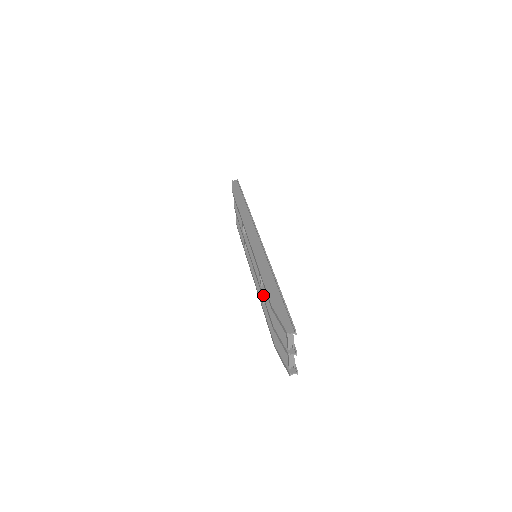
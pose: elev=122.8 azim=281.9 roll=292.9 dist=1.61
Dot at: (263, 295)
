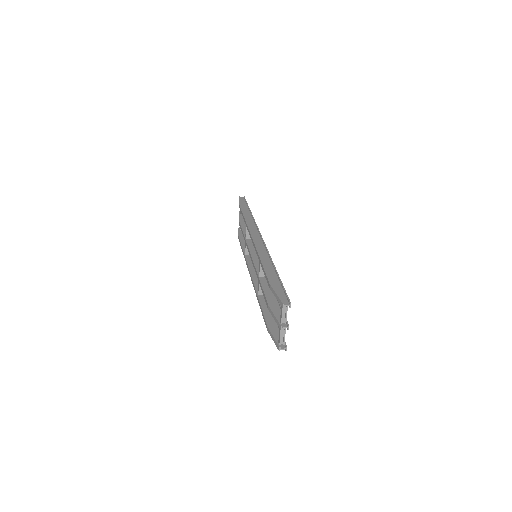
Dot at: (261, 283)
